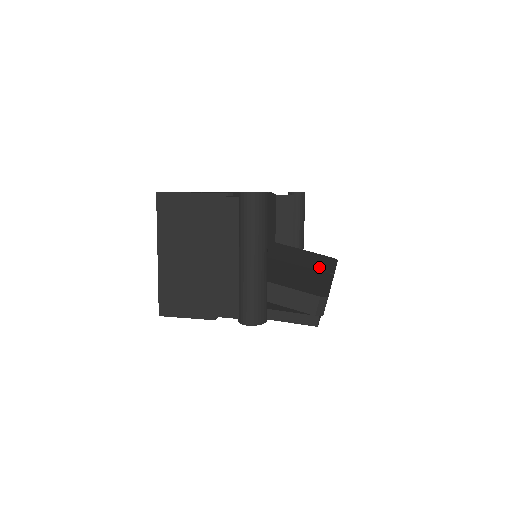
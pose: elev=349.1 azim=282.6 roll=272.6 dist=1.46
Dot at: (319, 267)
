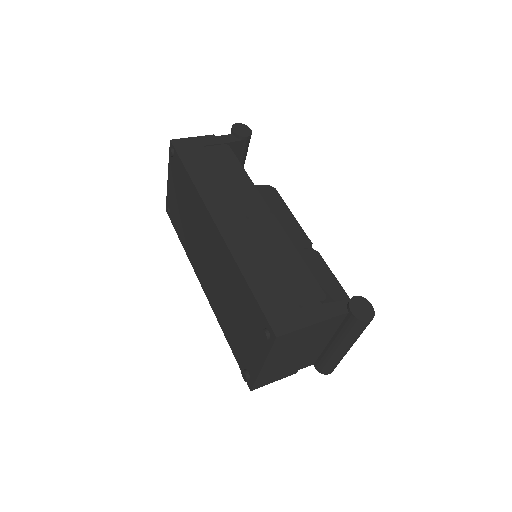
Dot at: (297, 238)
